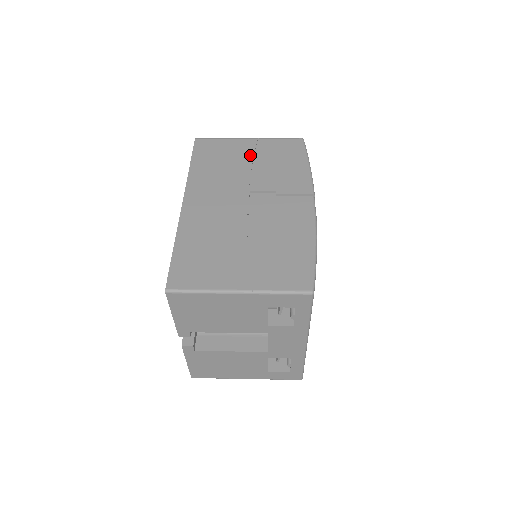
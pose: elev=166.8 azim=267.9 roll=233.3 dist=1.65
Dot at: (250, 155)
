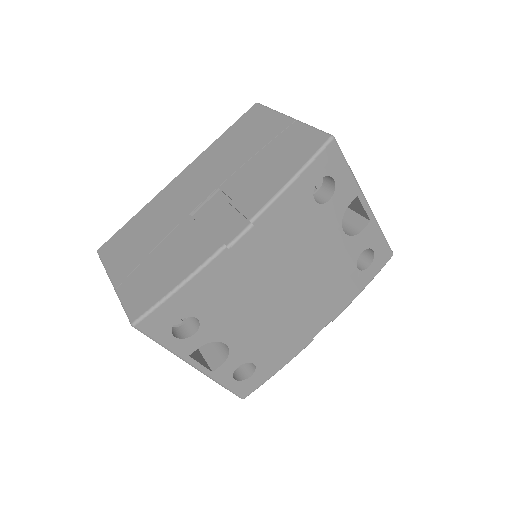
Dot at: (265, 142)
